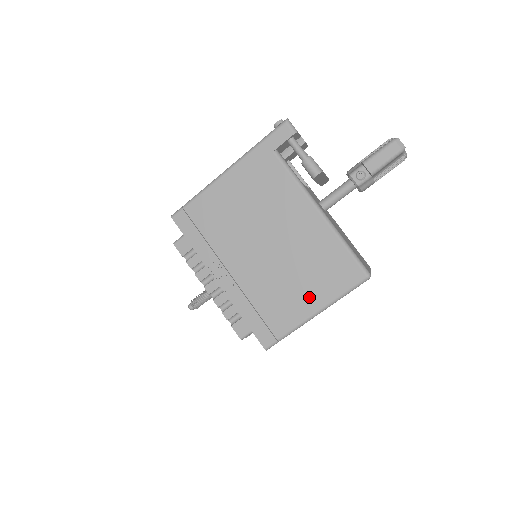
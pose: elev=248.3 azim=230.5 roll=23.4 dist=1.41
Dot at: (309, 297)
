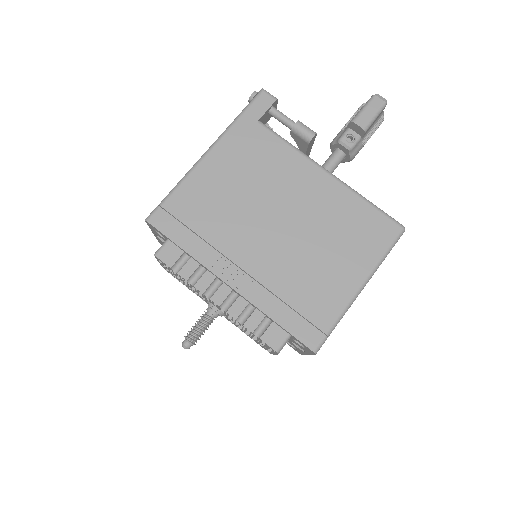
Dot at: (348, 270)
